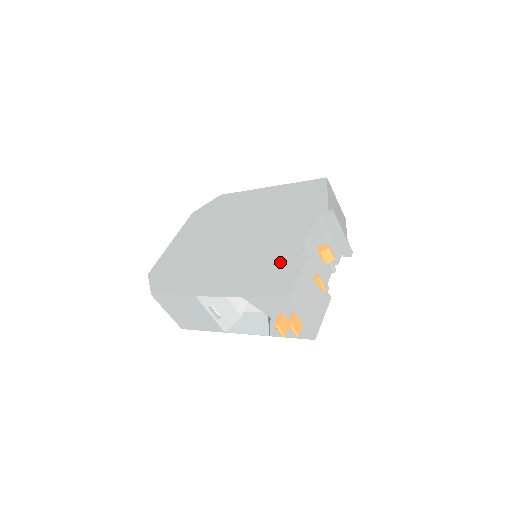
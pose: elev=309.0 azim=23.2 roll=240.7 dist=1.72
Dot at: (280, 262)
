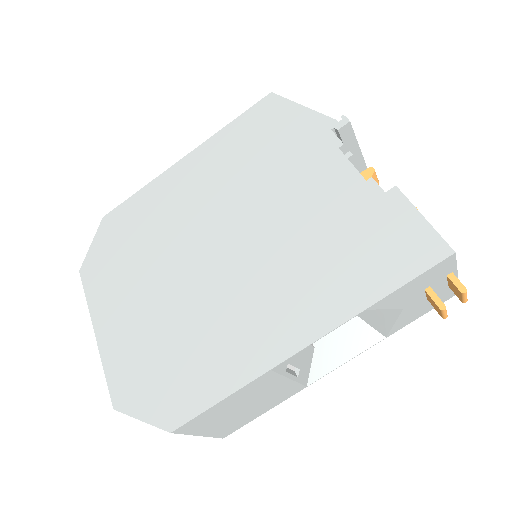
Dot at: (363, 223)
